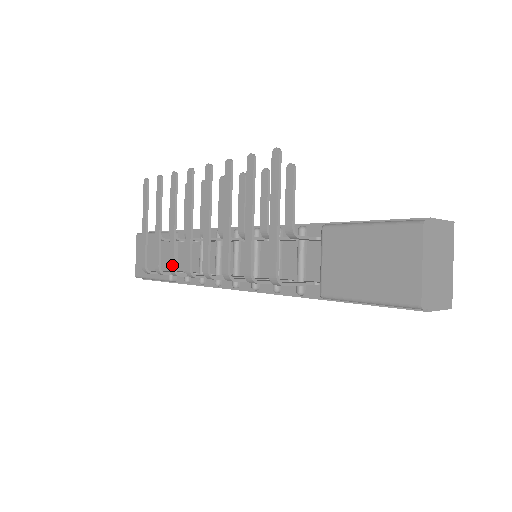
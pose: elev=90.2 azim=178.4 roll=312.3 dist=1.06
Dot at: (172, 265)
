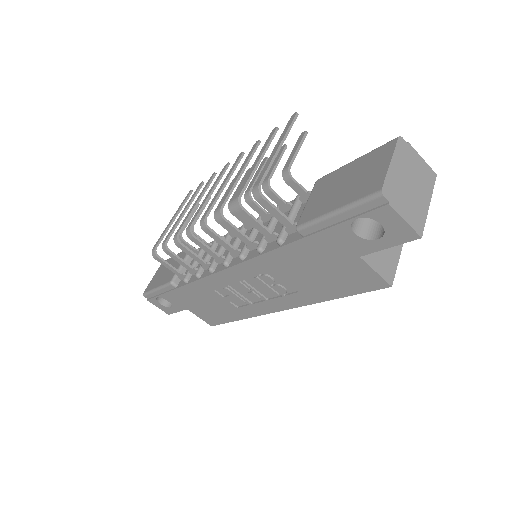
Dot at: (178, 231)
